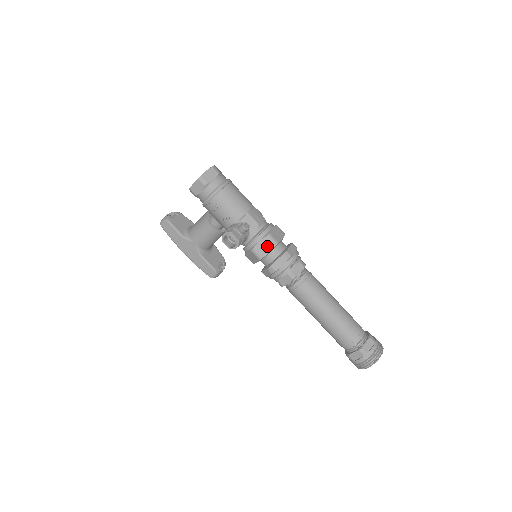
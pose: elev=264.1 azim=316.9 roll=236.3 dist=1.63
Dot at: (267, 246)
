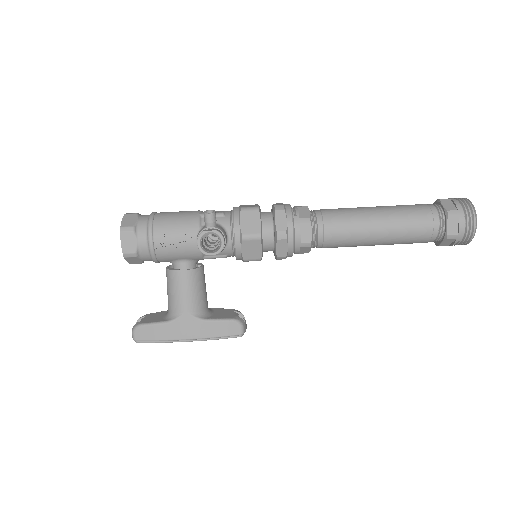
Dot at: (252, 219)
